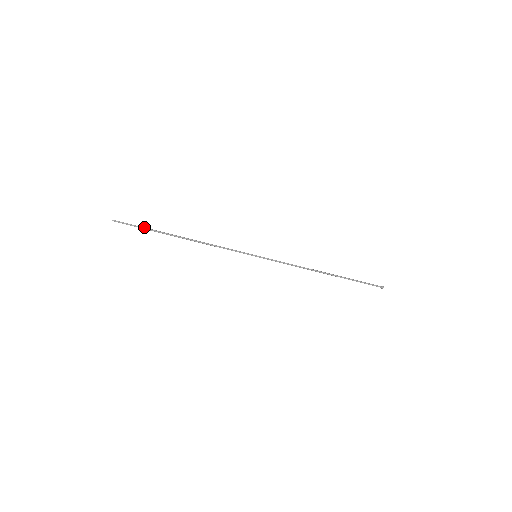
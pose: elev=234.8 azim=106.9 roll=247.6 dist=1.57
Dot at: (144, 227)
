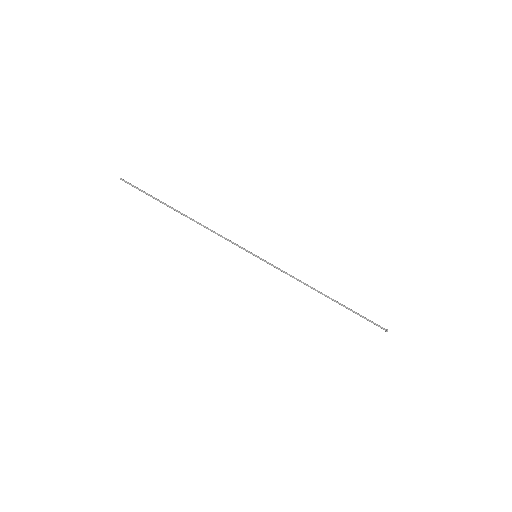
Dot at: occluded
